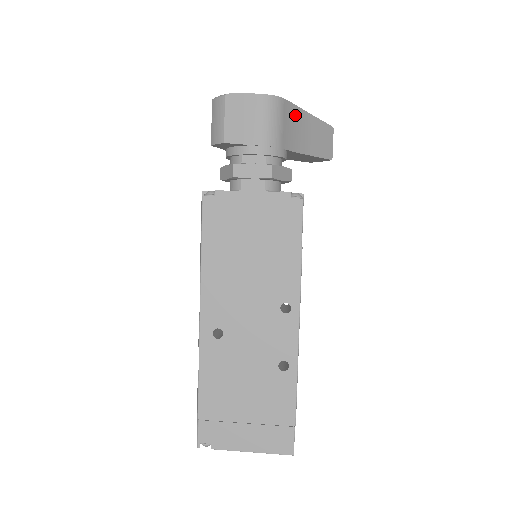
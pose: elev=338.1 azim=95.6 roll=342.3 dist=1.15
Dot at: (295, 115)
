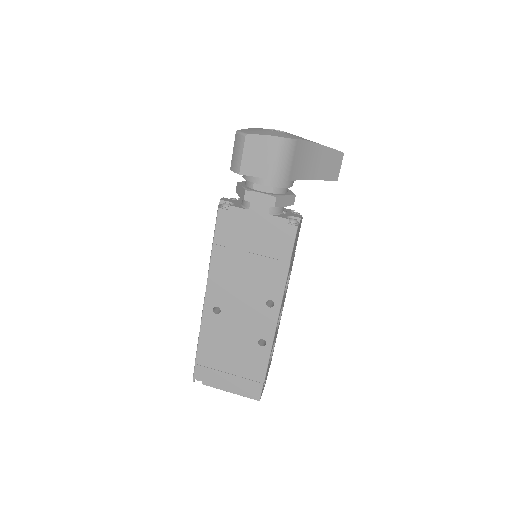
Dot at: (306, 149)
